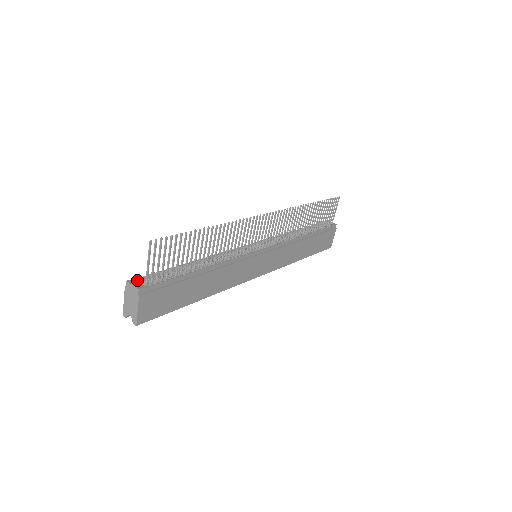
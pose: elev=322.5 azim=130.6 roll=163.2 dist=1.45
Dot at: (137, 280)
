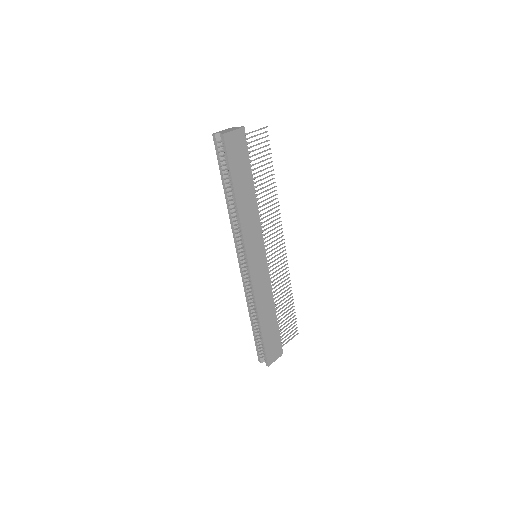
Dot at: occluded
